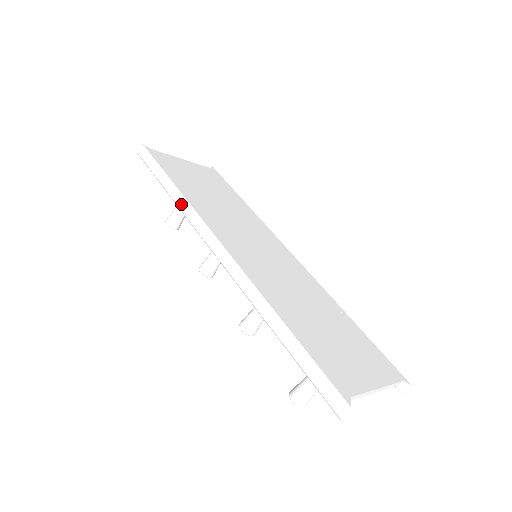
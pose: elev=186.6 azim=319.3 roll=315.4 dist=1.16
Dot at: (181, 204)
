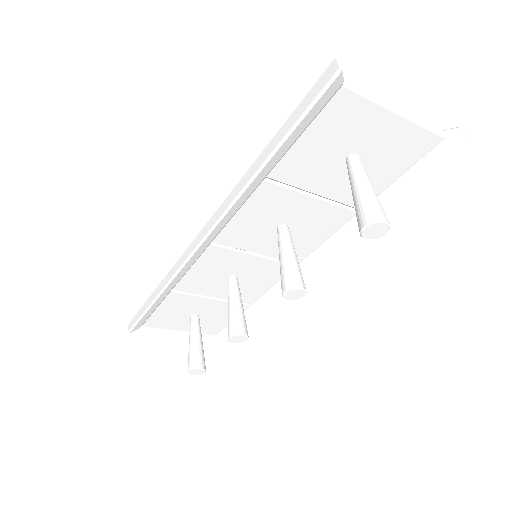
Dot at: (165, 281)
